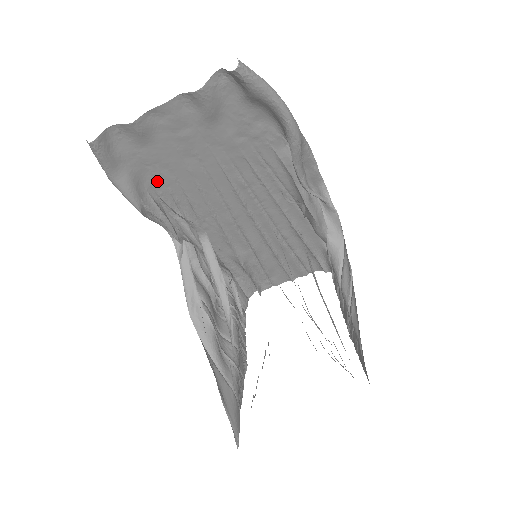
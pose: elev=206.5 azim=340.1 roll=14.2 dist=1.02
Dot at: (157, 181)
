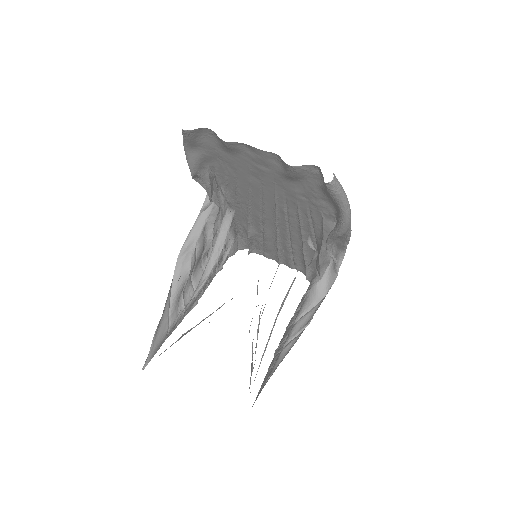
Dot at: (220, 168)
